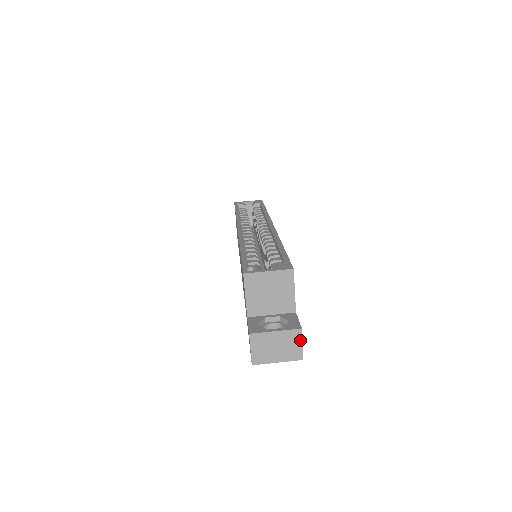
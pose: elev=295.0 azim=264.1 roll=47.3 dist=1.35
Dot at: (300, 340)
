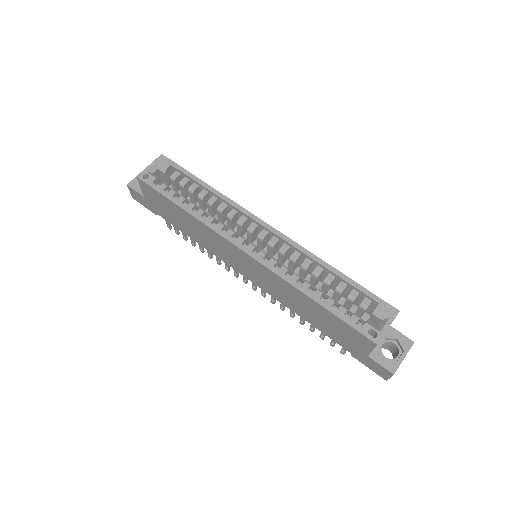
Dot at: occluded
